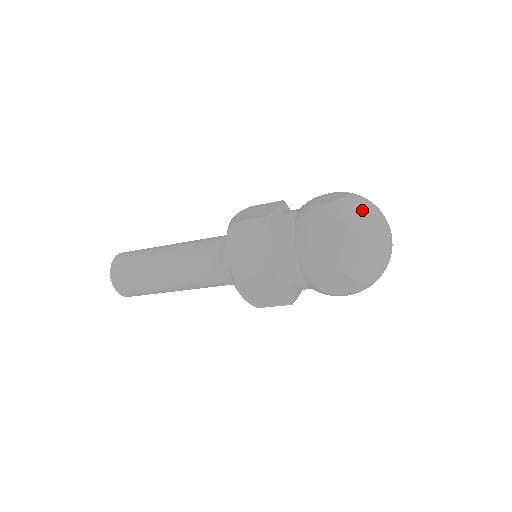
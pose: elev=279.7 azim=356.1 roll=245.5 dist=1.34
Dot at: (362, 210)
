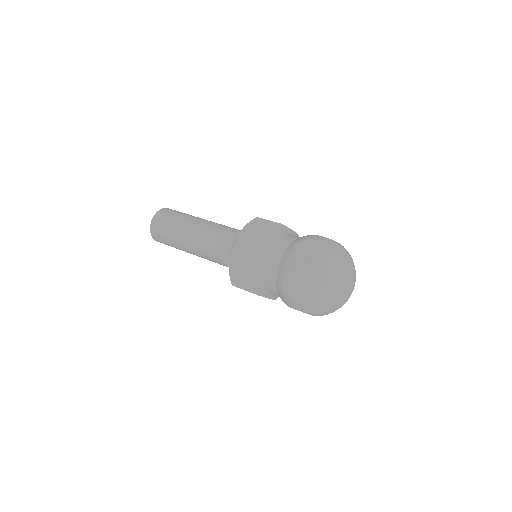
Dot at: (343, 253)
